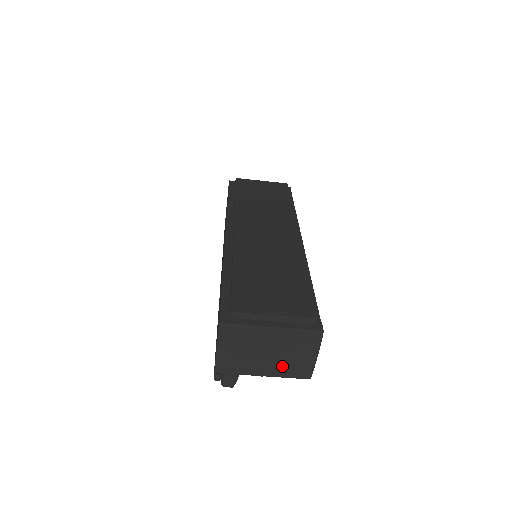
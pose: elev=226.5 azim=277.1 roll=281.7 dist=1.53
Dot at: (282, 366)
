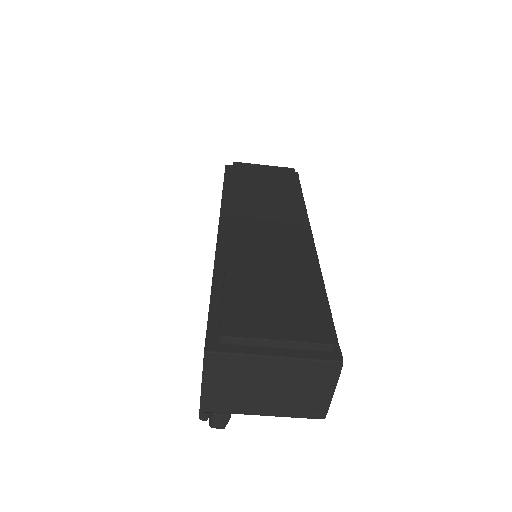
Dot at: (288, 404)
